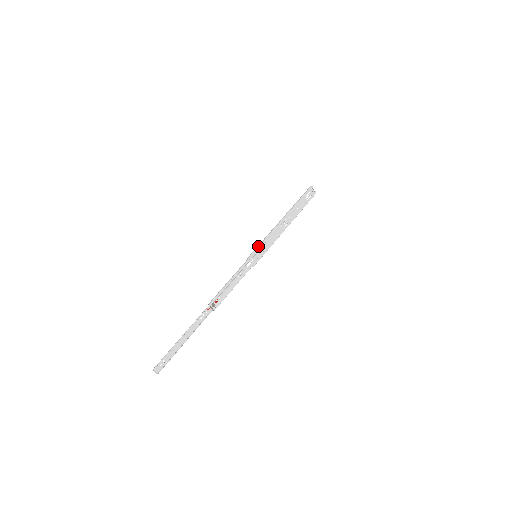
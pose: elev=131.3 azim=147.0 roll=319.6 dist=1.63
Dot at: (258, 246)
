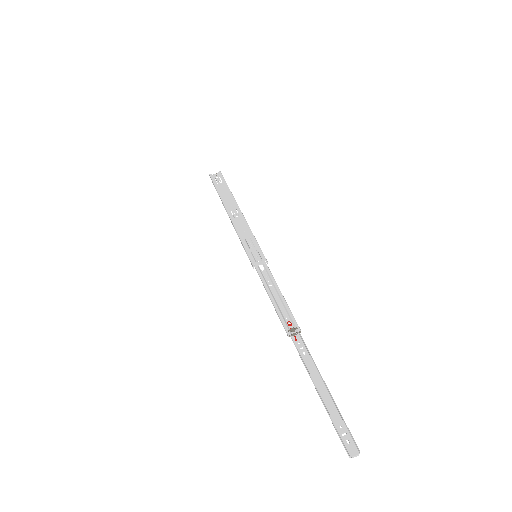
Dot at: occluded
